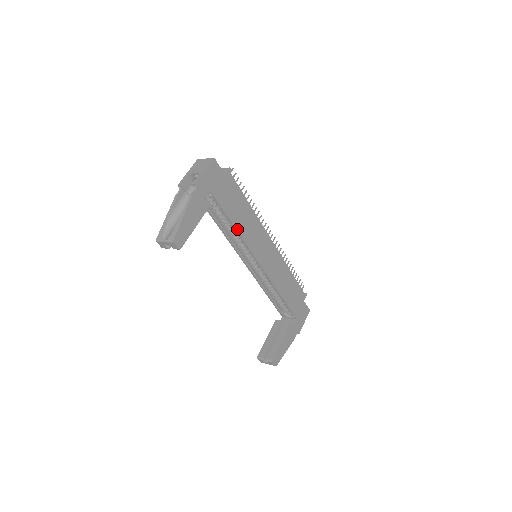
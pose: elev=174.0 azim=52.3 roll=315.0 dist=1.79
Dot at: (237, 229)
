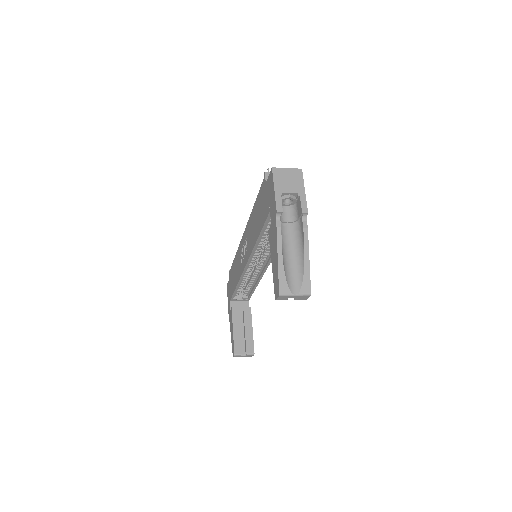
Dot at: occluded
